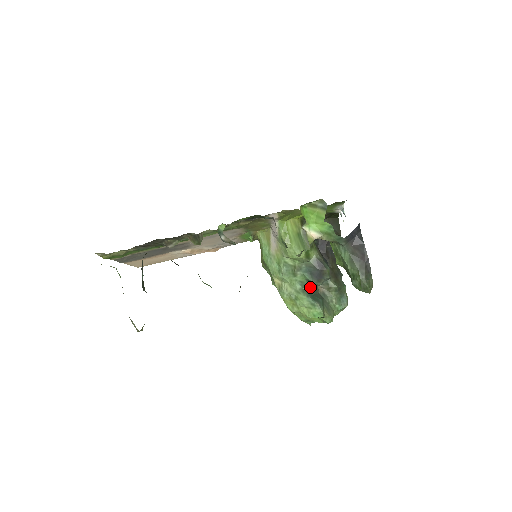
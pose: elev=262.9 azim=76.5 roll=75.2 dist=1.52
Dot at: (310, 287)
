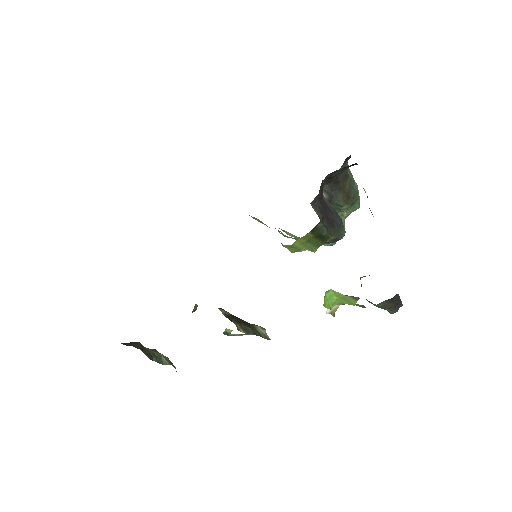
Dot at: occluded
